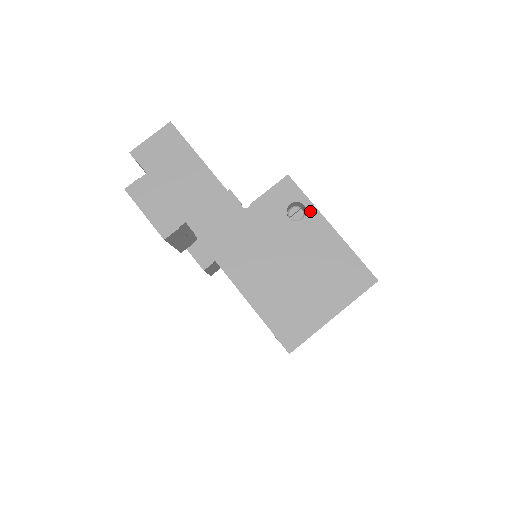
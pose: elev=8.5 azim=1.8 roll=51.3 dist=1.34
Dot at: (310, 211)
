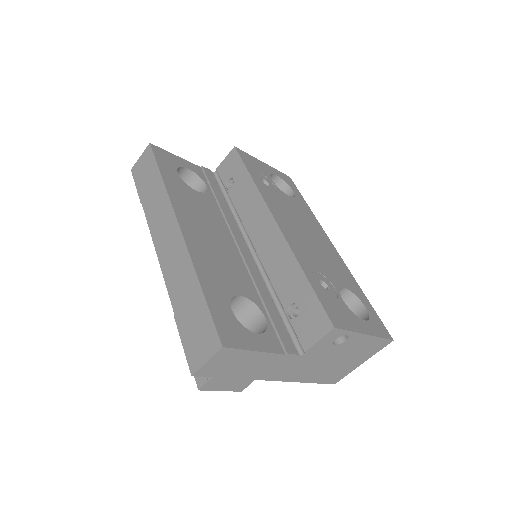
Dot at: (351, 336)
